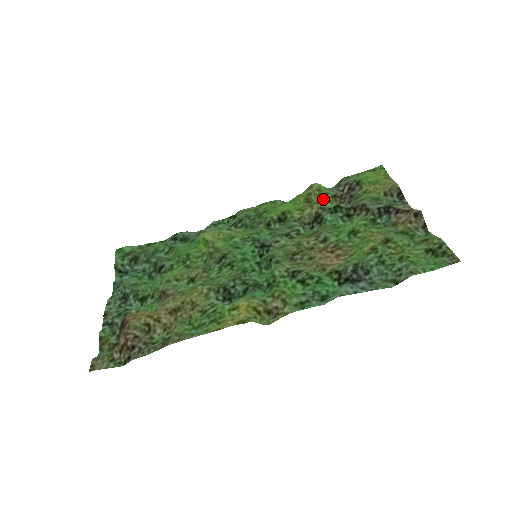
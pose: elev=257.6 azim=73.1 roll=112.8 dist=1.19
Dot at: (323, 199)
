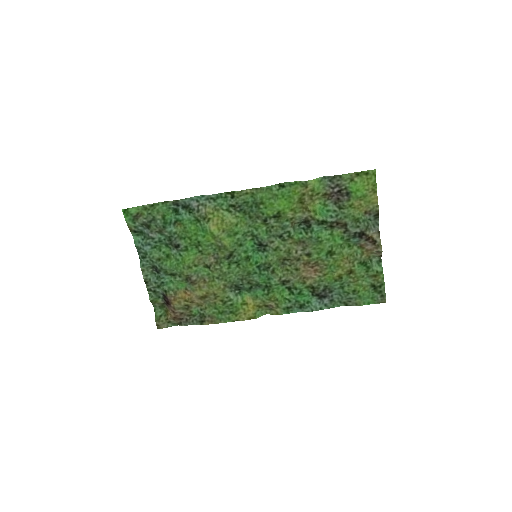
Dot at: (314, 199)
